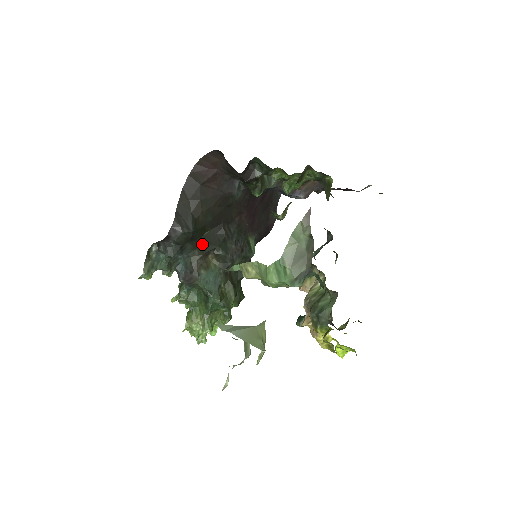
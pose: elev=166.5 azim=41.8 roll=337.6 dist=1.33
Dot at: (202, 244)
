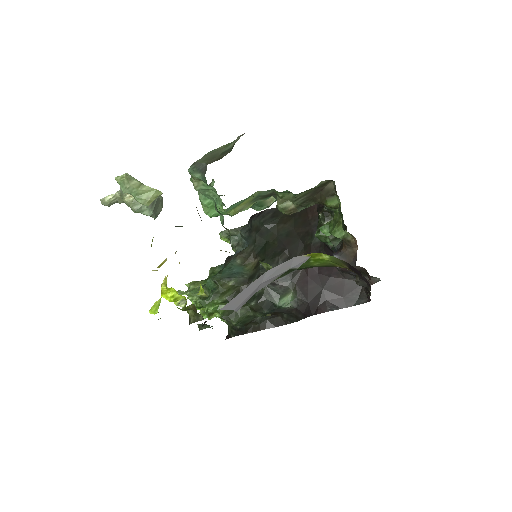
Dot at: (261, 246)
